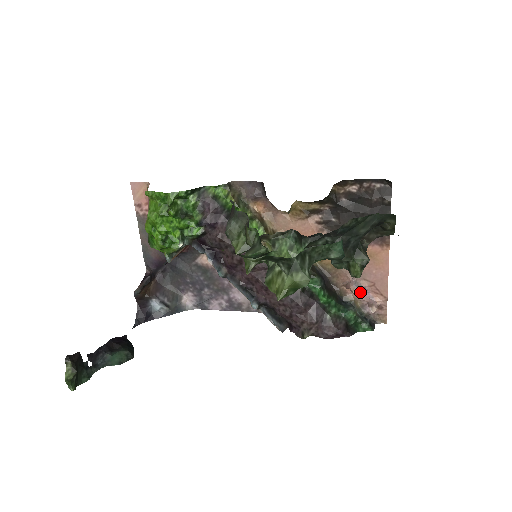
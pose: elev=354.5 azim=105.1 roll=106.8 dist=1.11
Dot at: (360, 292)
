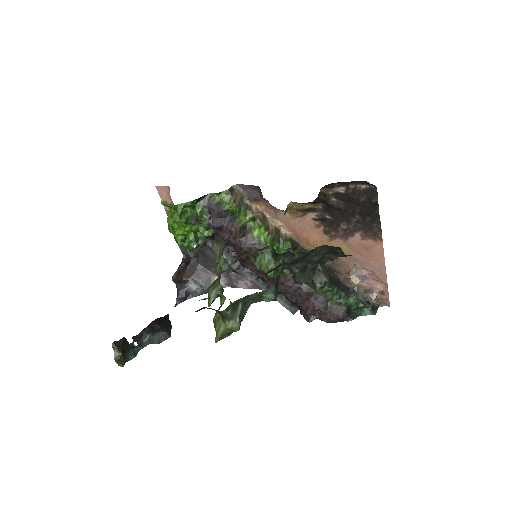
Dot at: (360, 281)
